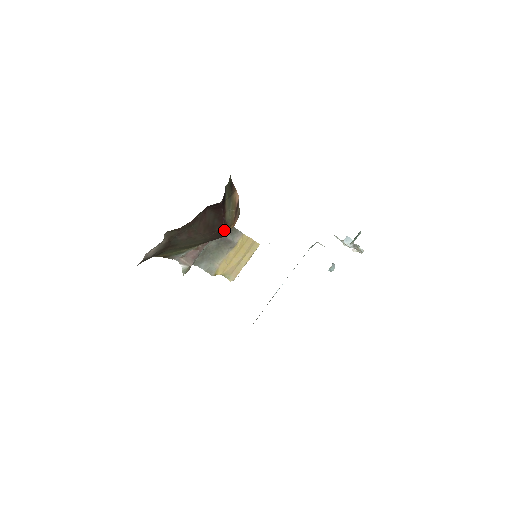
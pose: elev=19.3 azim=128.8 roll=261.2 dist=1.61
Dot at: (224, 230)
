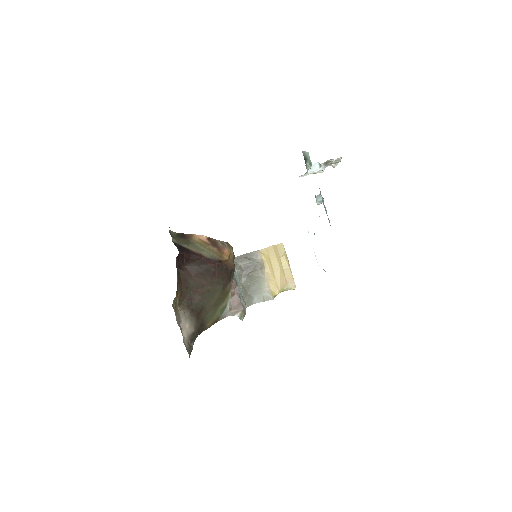
Dot at: (222, 265)
